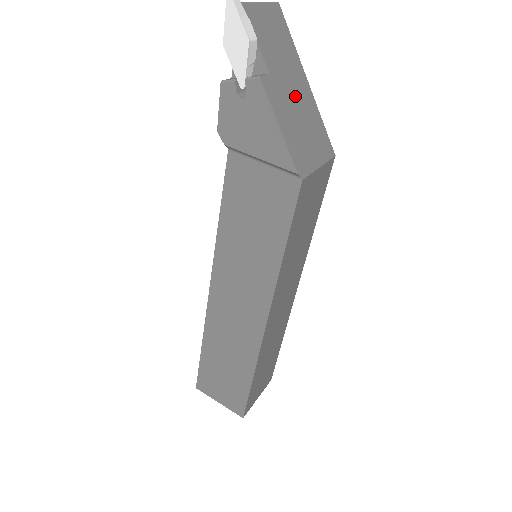
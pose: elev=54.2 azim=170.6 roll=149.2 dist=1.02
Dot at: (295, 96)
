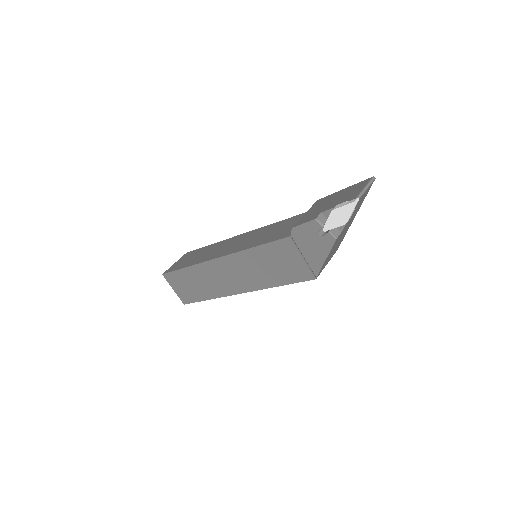
Dot at: occluded
